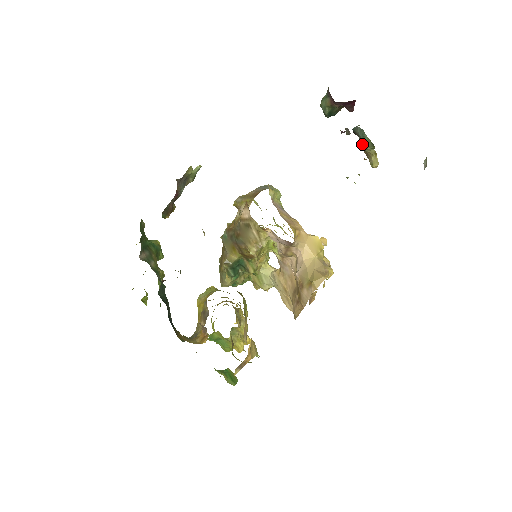
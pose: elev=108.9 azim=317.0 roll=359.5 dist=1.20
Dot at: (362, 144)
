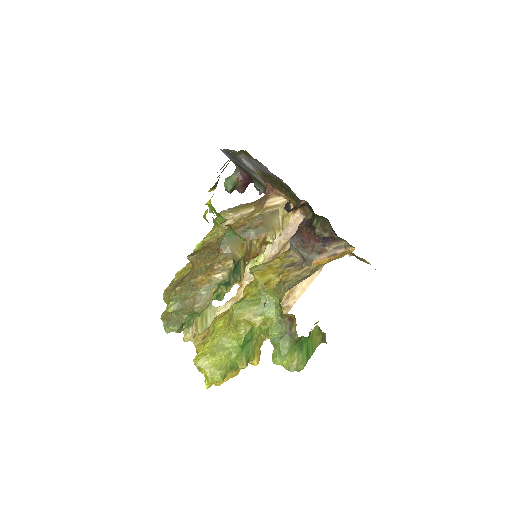
Dot at: occluded
